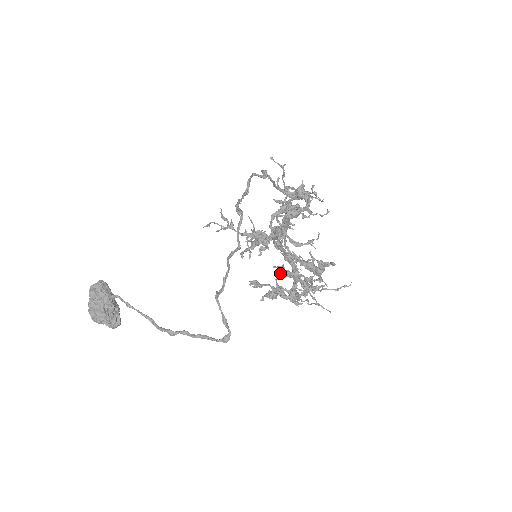
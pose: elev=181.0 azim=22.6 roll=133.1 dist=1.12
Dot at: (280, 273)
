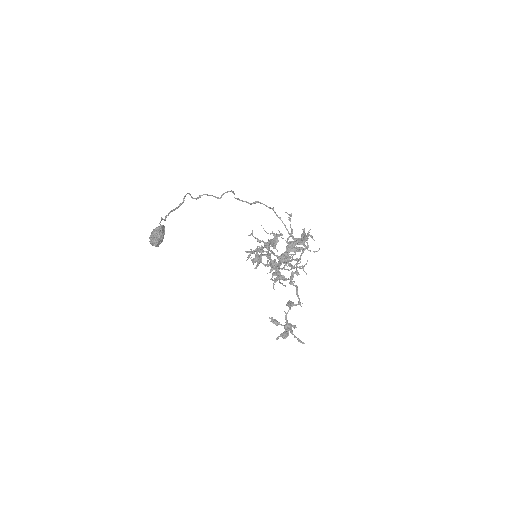
Dot at: (287, 303)
